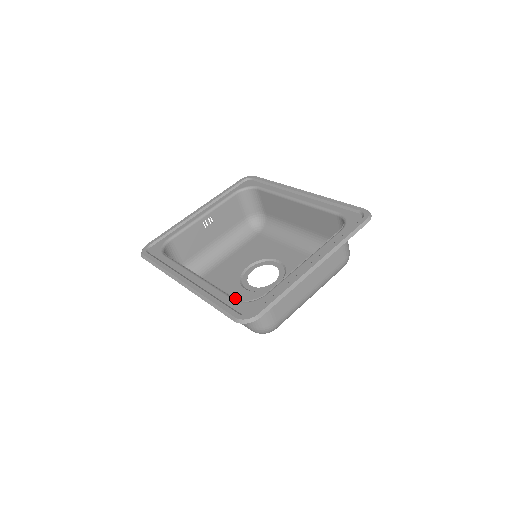
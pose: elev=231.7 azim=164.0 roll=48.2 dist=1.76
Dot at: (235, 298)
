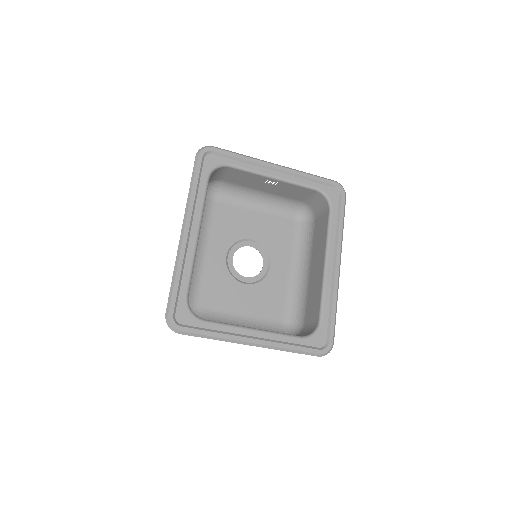
Dot at: occluded
